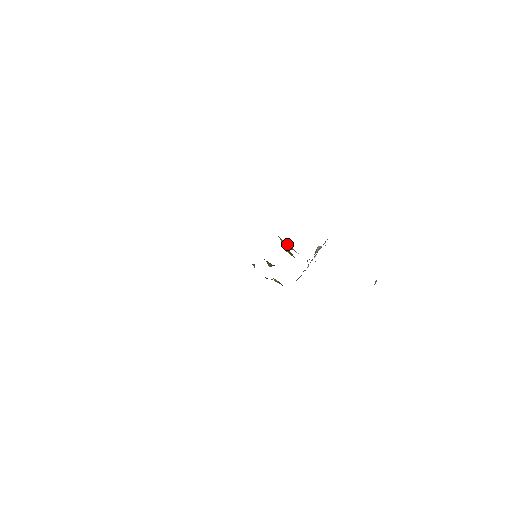
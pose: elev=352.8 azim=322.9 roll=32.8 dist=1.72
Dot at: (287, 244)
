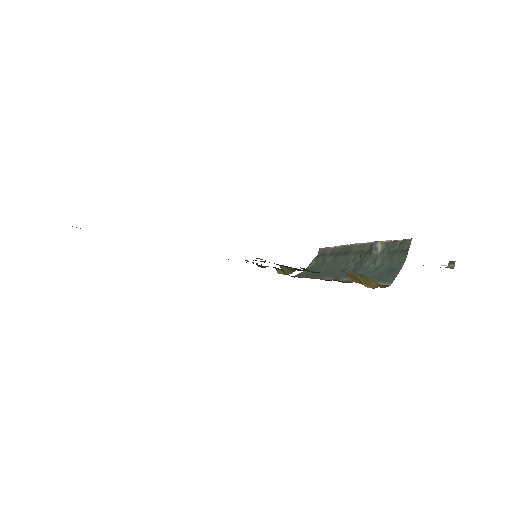
Dot at: (363, 277)
